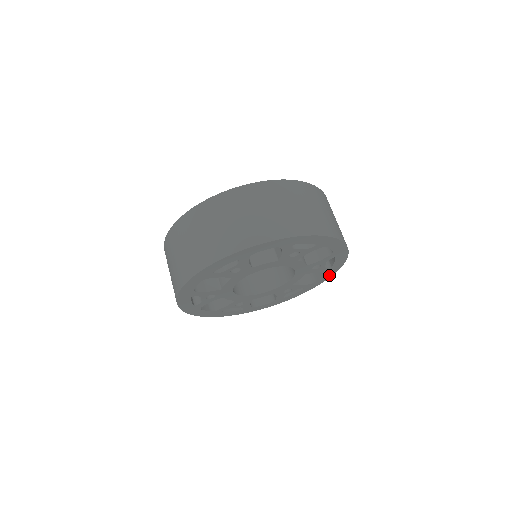
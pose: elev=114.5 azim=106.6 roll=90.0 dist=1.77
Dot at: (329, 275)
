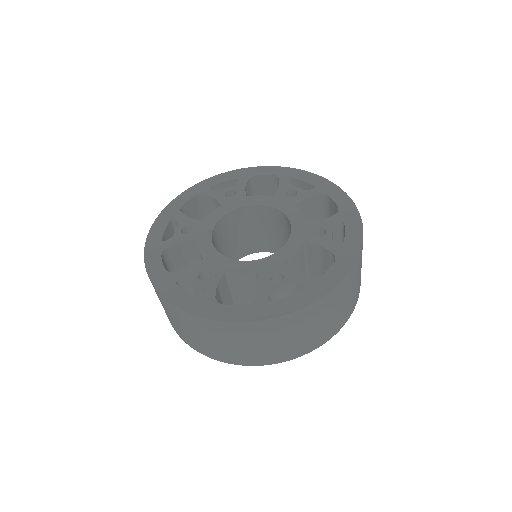
Dot at: (344, 269)
